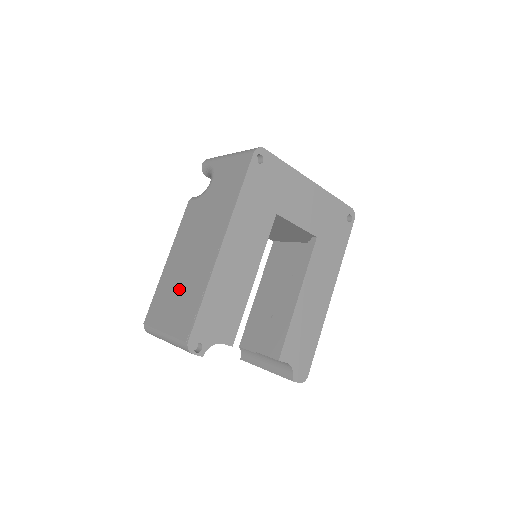
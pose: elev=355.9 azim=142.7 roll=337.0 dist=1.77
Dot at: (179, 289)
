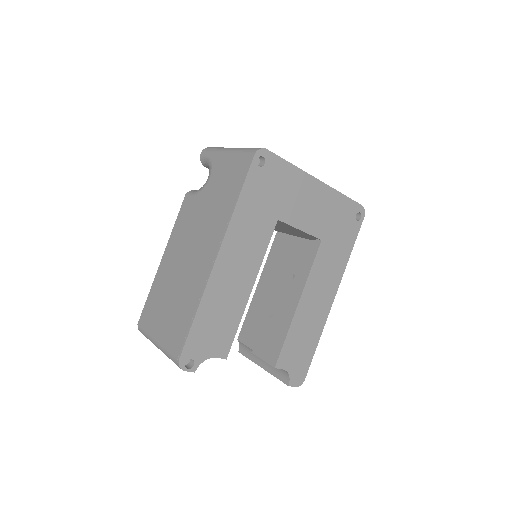
Dot at: (172, 297)
